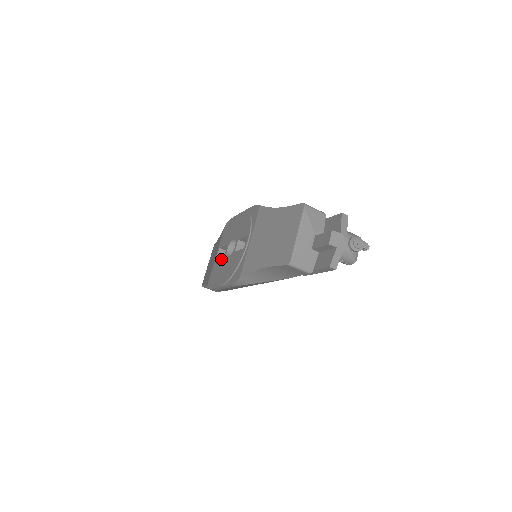
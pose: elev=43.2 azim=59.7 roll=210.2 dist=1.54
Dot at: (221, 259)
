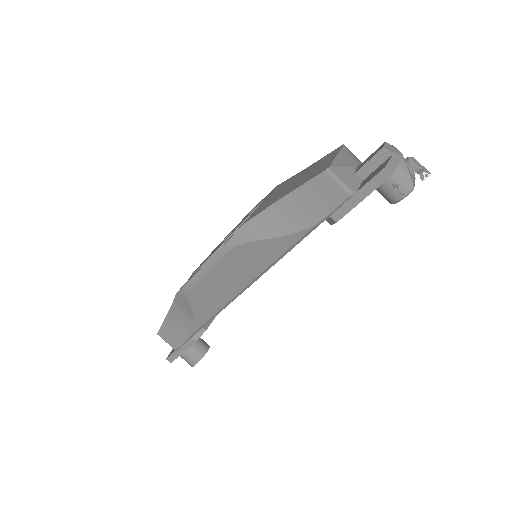
Dot at: occluded
